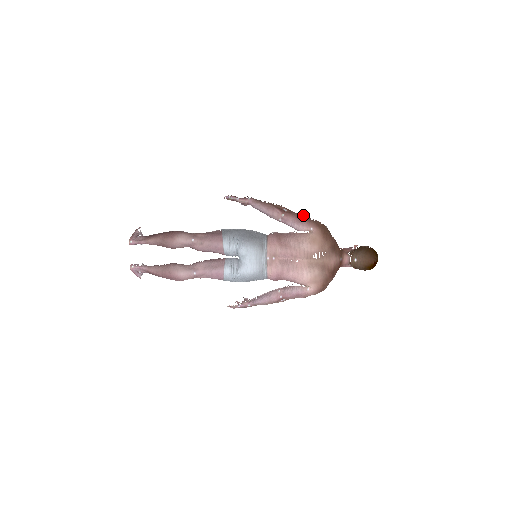
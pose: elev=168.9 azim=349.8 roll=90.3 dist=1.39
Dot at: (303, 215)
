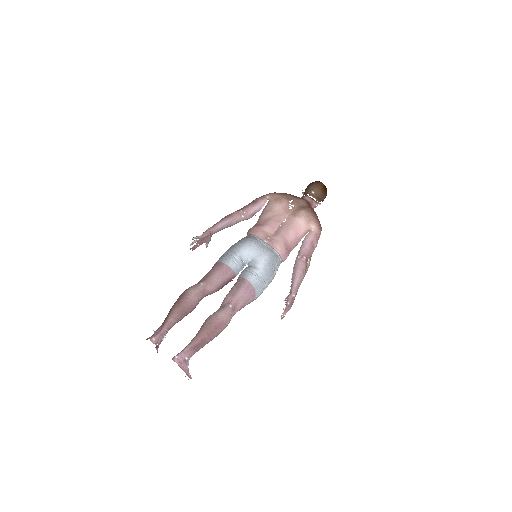
Dot at: (252, 201)
